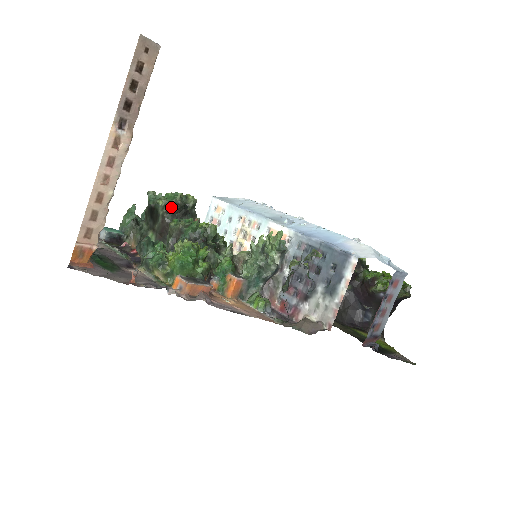
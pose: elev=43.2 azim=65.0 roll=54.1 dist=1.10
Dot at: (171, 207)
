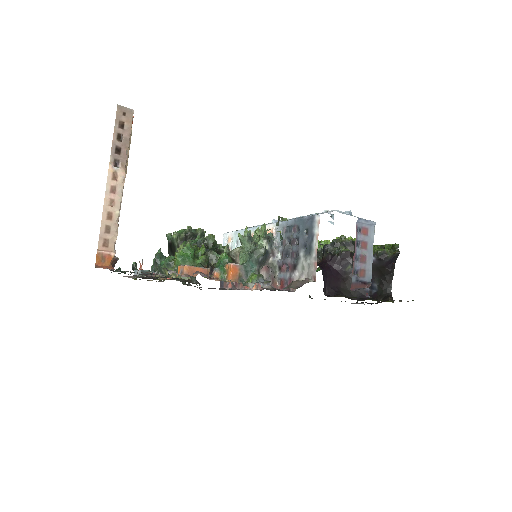
Dot at: (182, 237)
